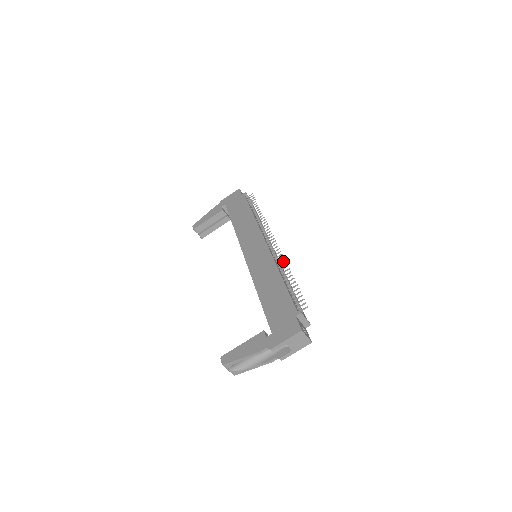
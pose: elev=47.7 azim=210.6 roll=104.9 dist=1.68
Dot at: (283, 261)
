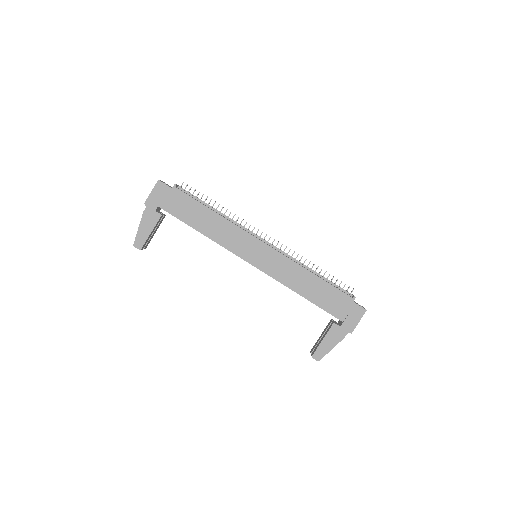
Dot at: occluded
